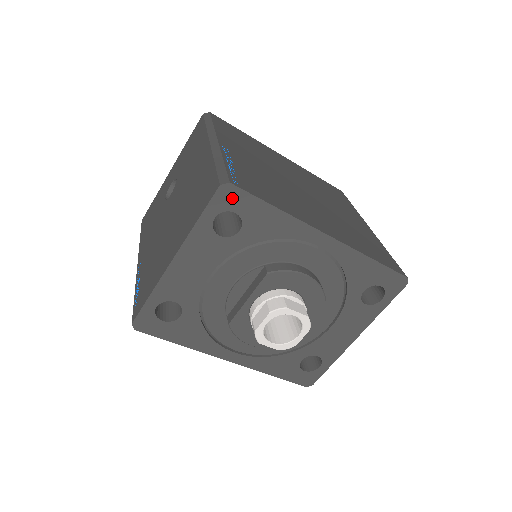
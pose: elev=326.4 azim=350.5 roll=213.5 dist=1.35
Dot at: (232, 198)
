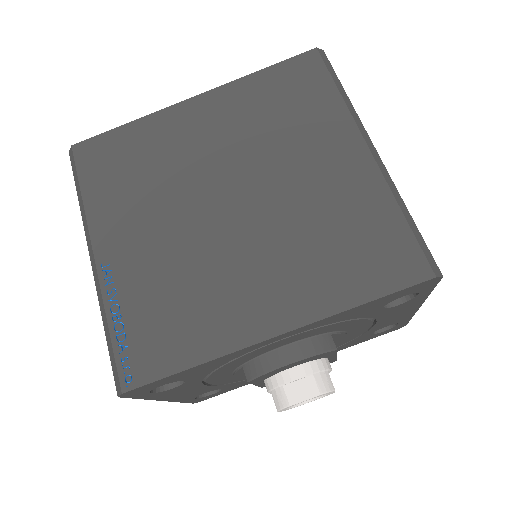
Dot at: (142, 390)
